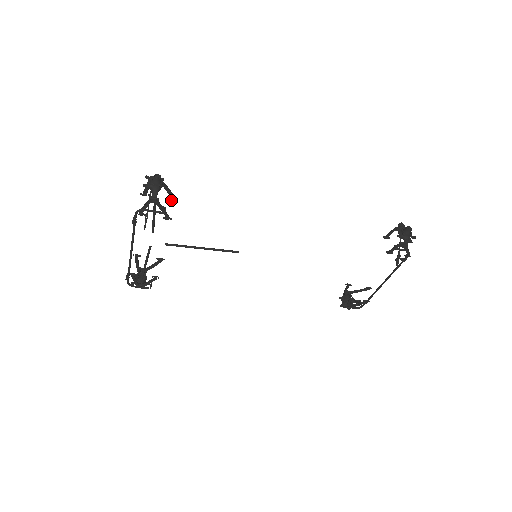
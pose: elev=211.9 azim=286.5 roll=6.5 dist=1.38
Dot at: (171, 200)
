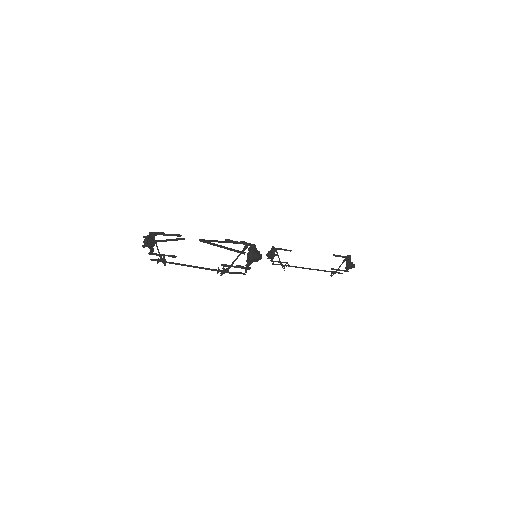
Dot at: occluded
